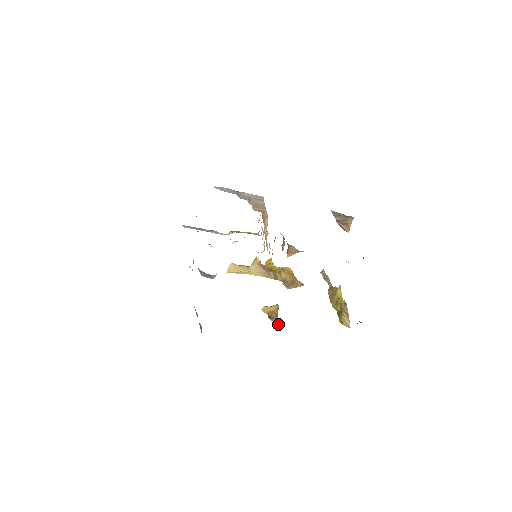
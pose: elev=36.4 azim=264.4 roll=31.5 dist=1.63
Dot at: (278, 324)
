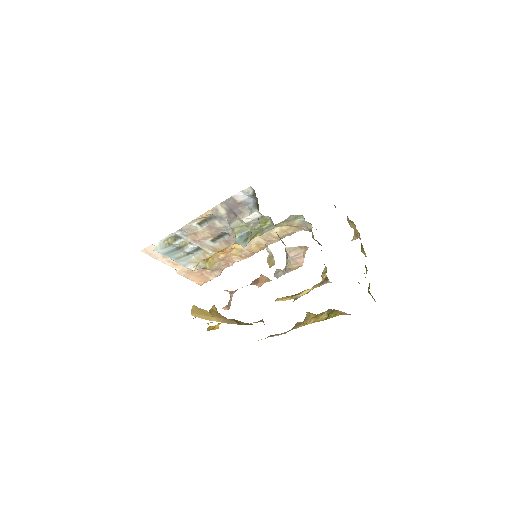
Dot at: (316, 286)
